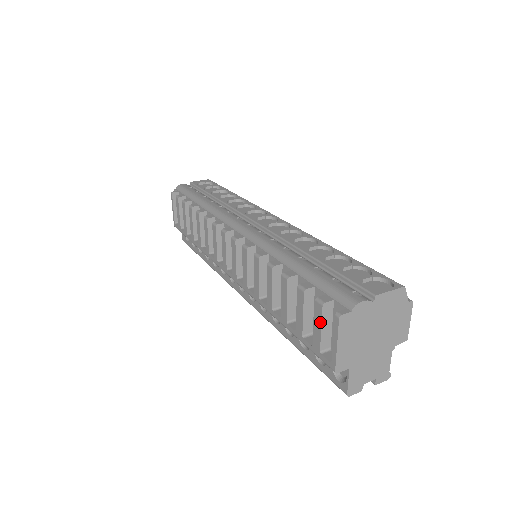
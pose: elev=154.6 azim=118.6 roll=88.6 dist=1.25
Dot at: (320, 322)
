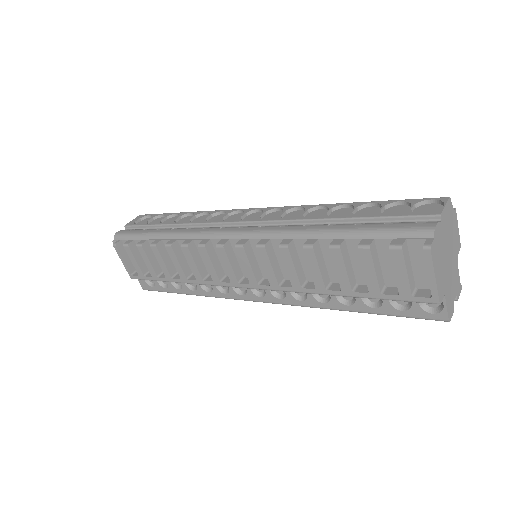
Dot at: (403, 266)
